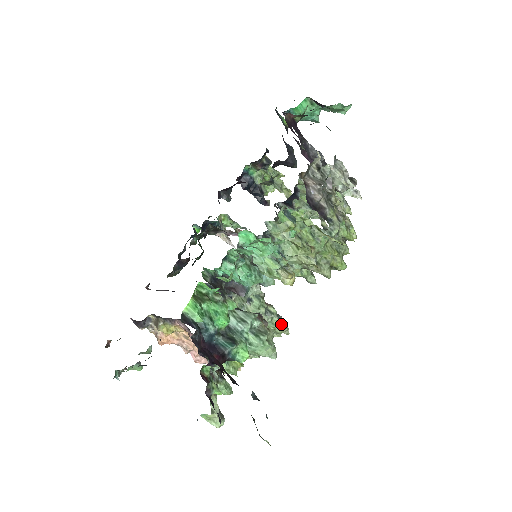
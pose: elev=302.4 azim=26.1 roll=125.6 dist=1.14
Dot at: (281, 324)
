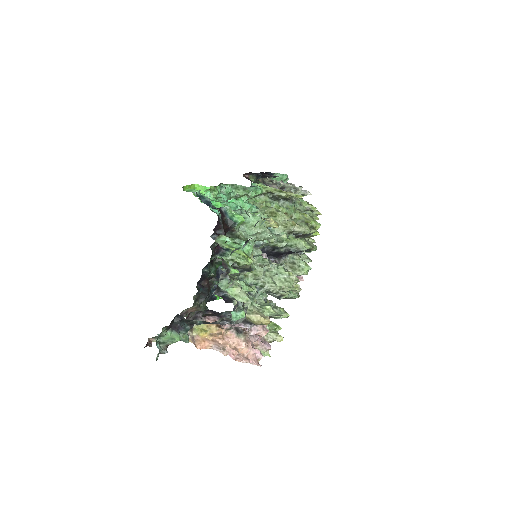
Dot at: (288, 271)
